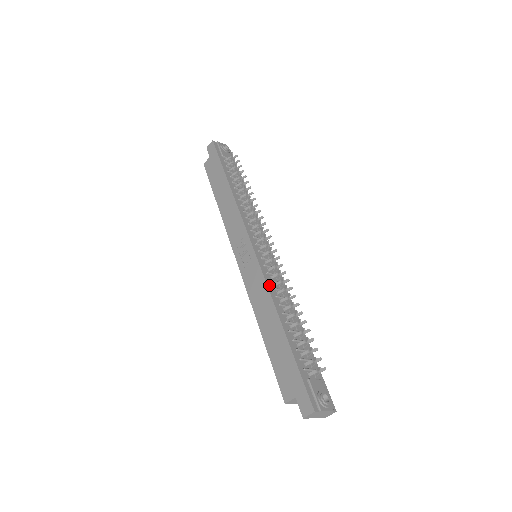
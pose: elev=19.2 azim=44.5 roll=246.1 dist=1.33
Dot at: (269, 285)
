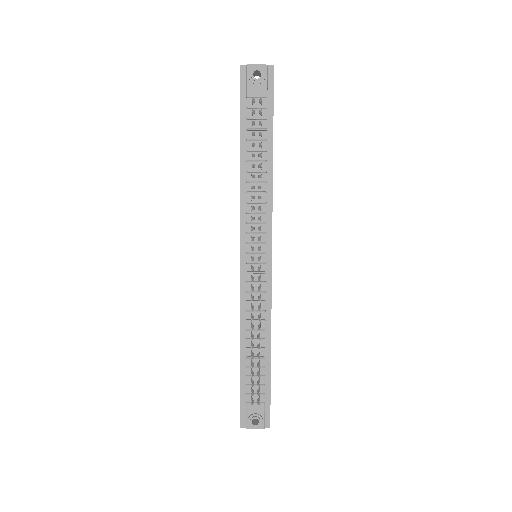
Dot at: (243, 307)
